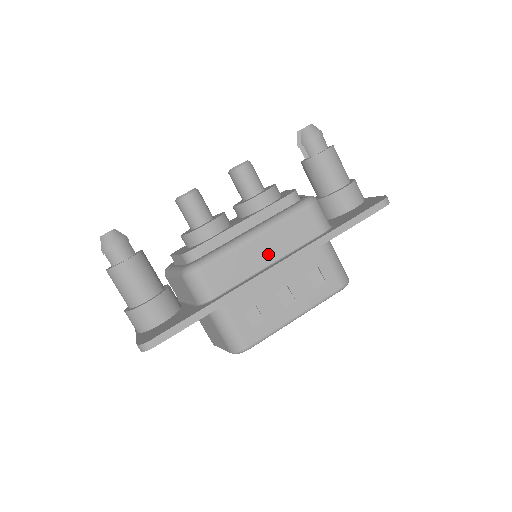
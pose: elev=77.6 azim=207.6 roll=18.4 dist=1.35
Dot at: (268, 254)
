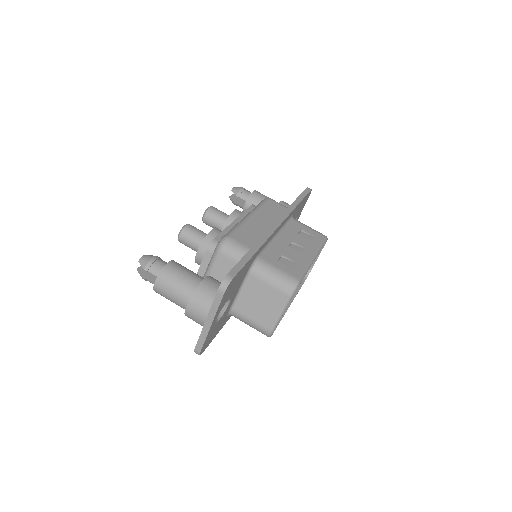
Dot at: (265, 223)
